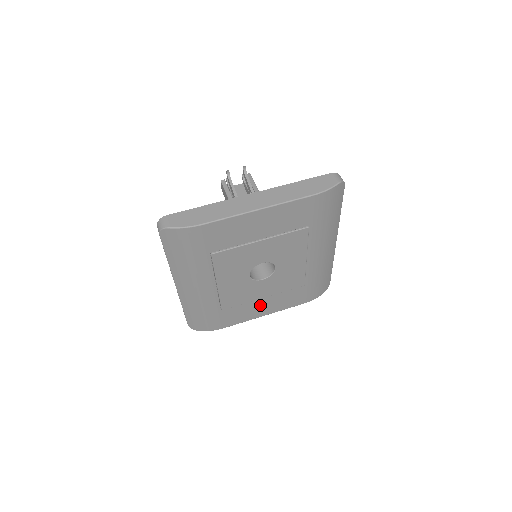
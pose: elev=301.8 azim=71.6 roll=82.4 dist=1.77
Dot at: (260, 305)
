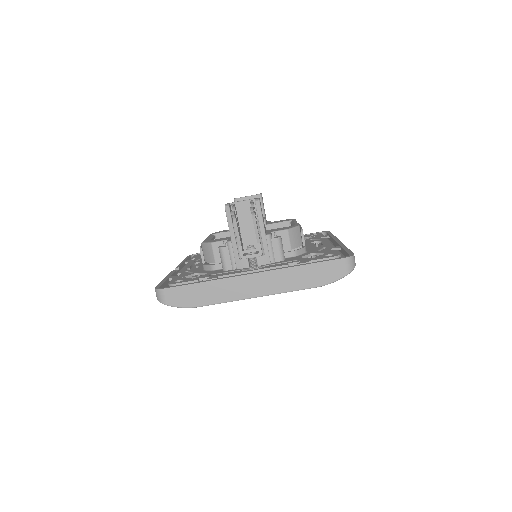
Dot at: occluded
